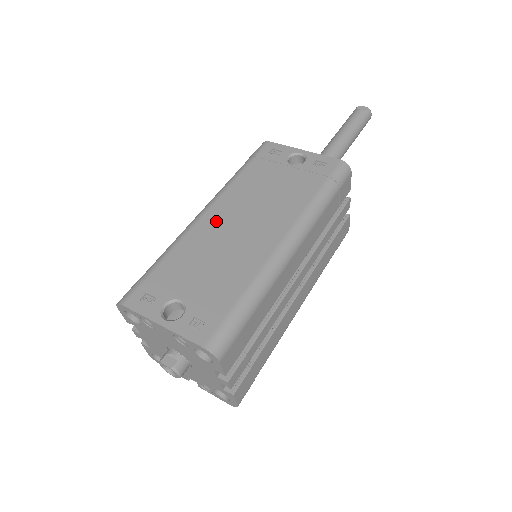
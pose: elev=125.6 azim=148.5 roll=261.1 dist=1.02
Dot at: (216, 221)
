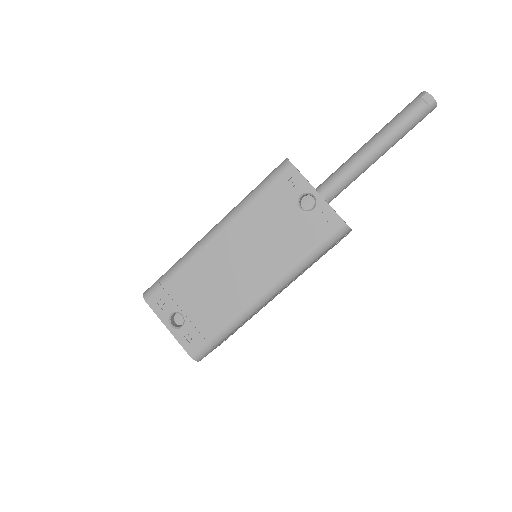
Dot at: (221, 250)
